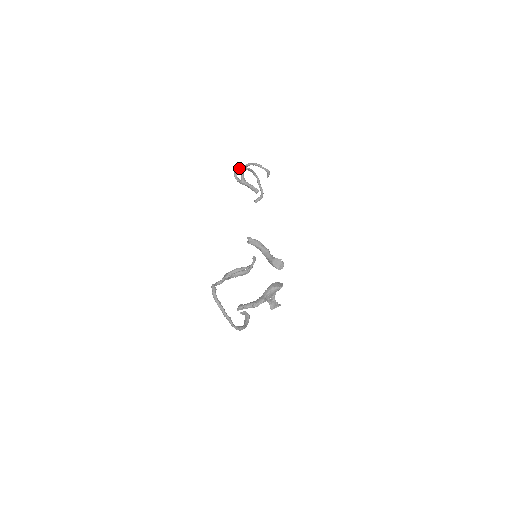
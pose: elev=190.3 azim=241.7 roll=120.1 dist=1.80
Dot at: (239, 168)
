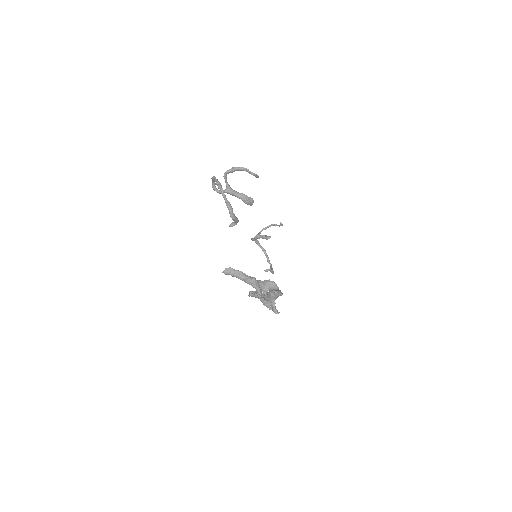
Dot at: (257, 240)
